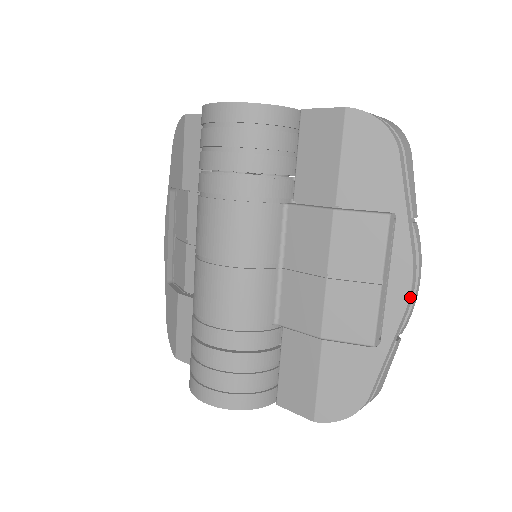
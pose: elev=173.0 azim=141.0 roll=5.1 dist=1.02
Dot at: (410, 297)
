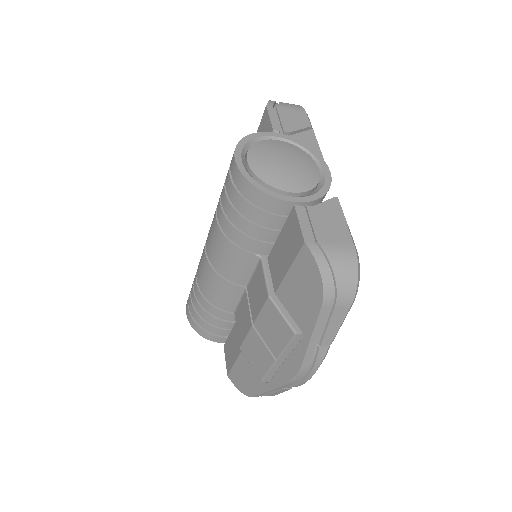
Dot at: (292, 382)
